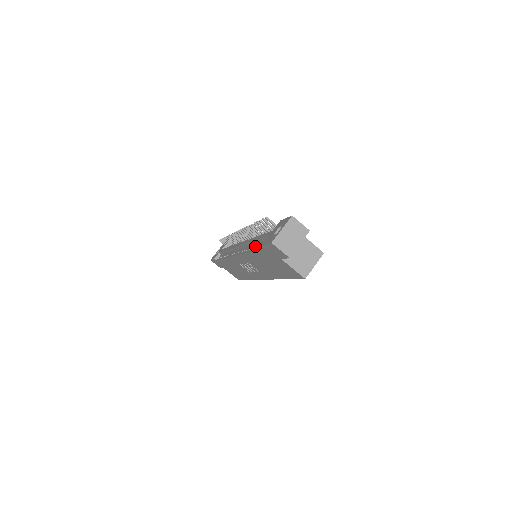
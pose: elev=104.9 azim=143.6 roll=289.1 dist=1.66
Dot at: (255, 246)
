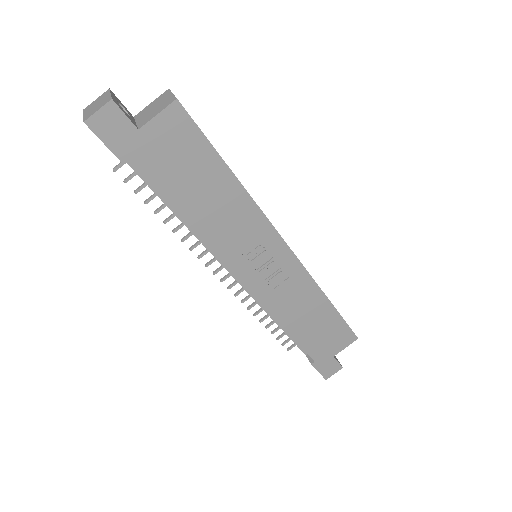
Dot at: occluded
